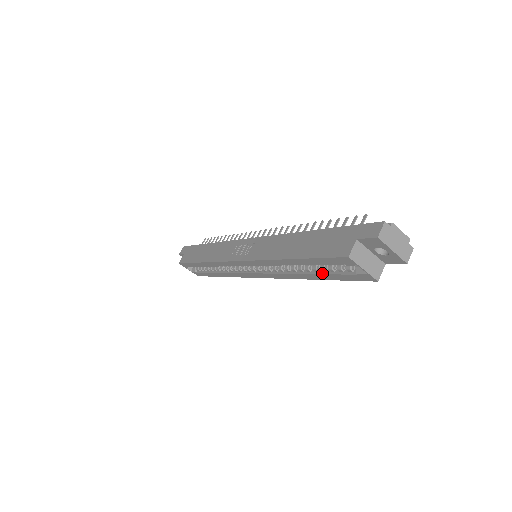
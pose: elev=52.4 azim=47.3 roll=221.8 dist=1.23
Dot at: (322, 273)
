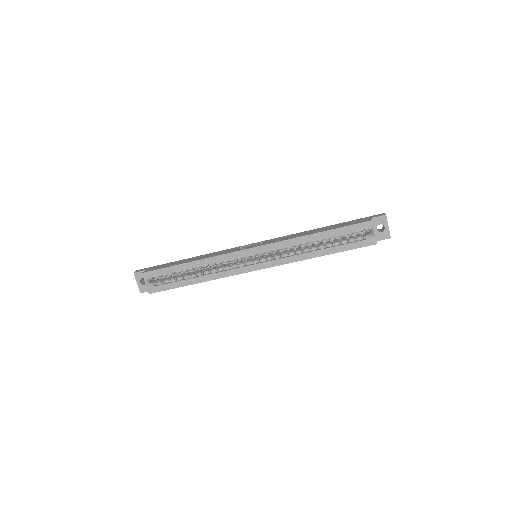
Dot at: (335, 246)
